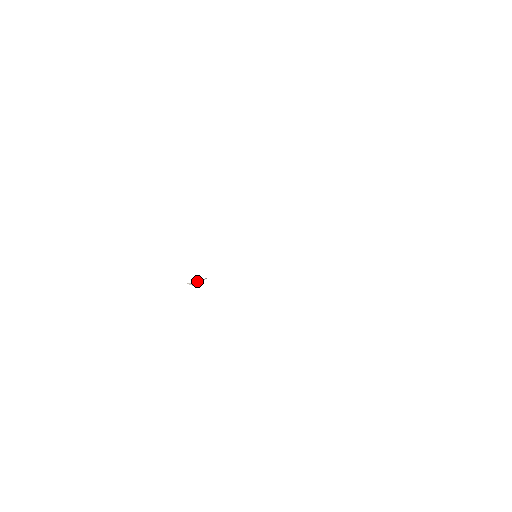
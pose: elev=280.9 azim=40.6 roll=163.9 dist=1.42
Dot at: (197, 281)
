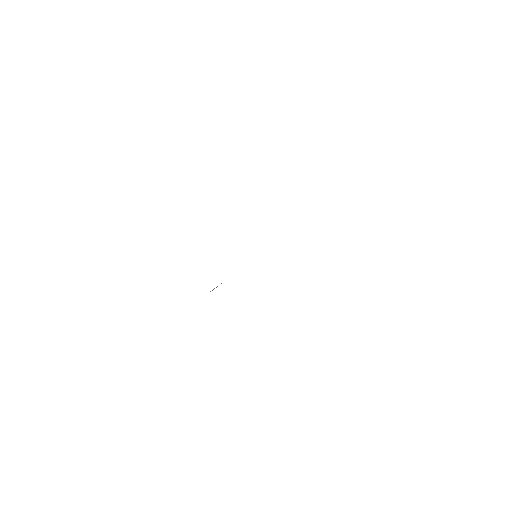
Dot at: (216, 287)
